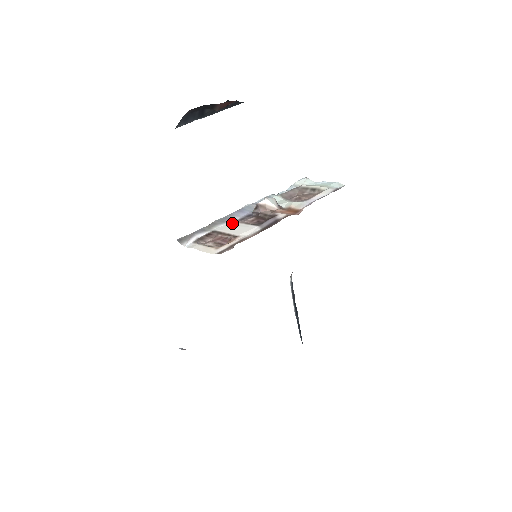
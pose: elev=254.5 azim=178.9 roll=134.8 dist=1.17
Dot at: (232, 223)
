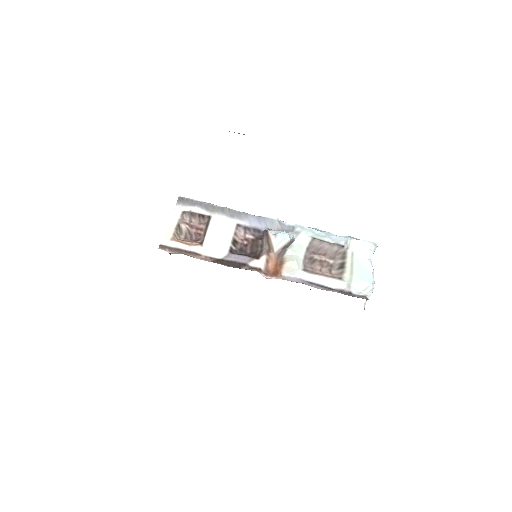
Dot at: (232, 224)
